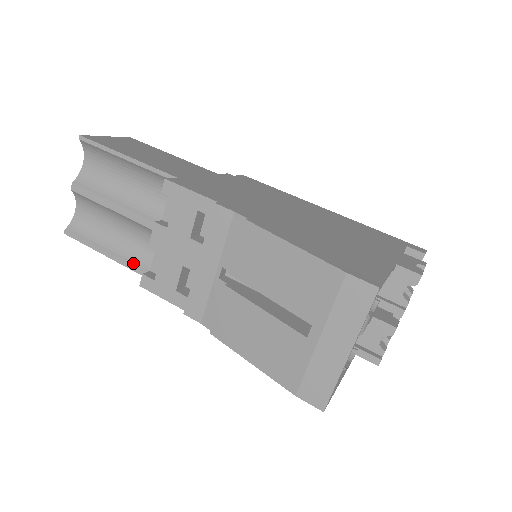
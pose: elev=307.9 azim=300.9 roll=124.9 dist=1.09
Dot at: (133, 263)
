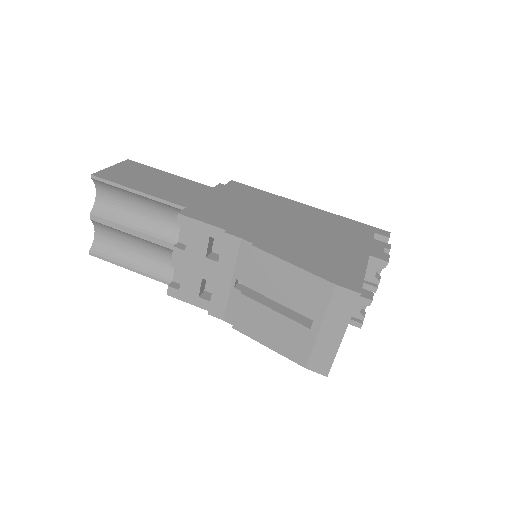
Dot at: (155, 274)
